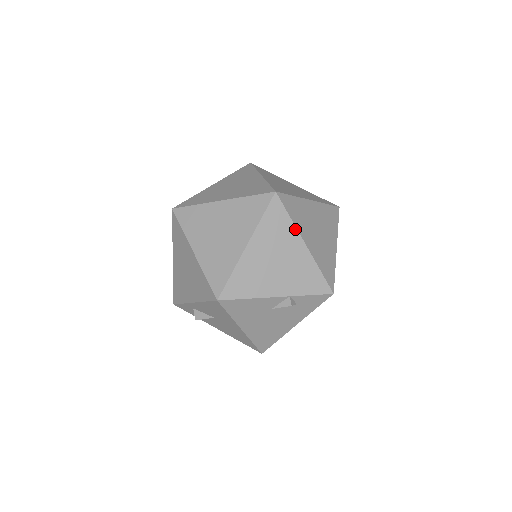
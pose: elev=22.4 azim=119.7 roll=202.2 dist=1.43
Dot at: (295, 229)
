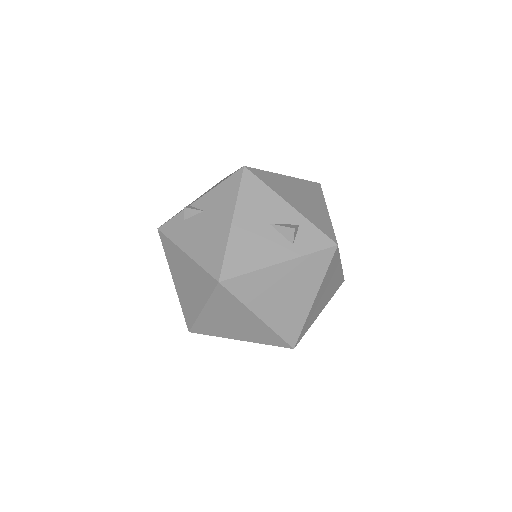
Dot at: (312, 323)
